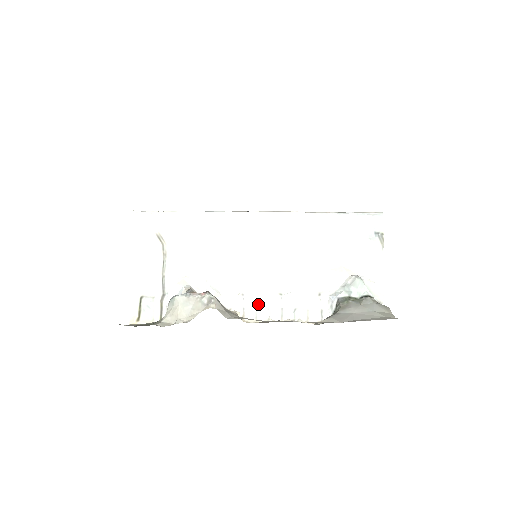
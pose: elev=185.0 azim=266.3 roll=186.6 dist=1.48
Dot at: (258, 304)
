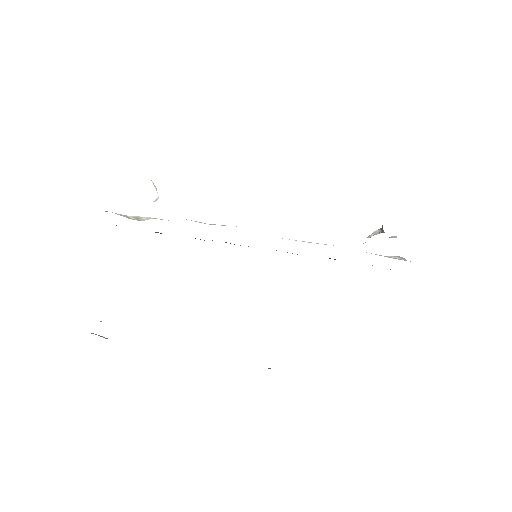
Dot at: occluded
